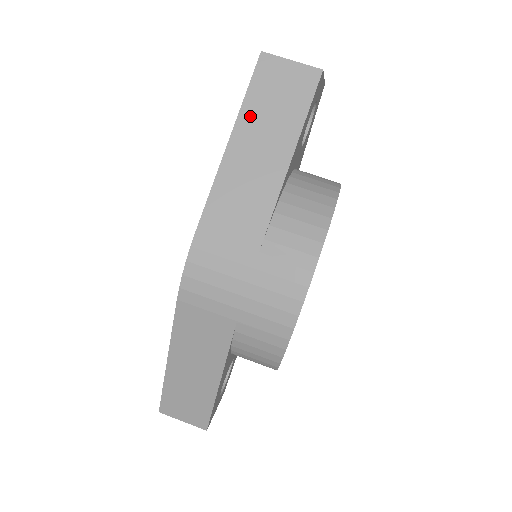
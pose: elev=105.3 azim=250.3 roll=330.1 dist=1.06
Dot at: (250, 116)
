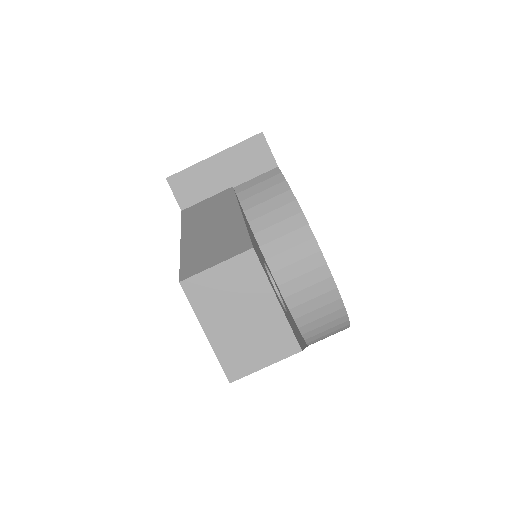
Dot at: occluded
